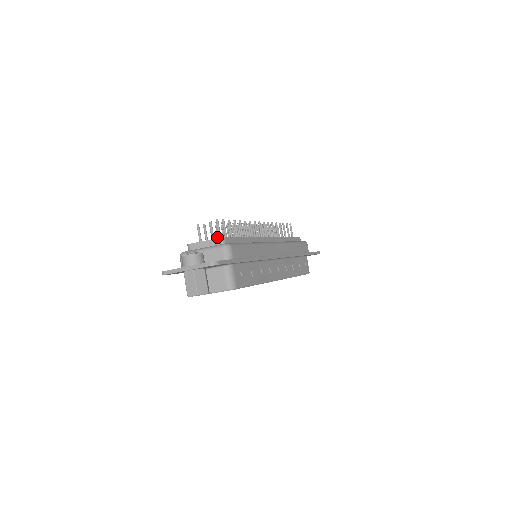
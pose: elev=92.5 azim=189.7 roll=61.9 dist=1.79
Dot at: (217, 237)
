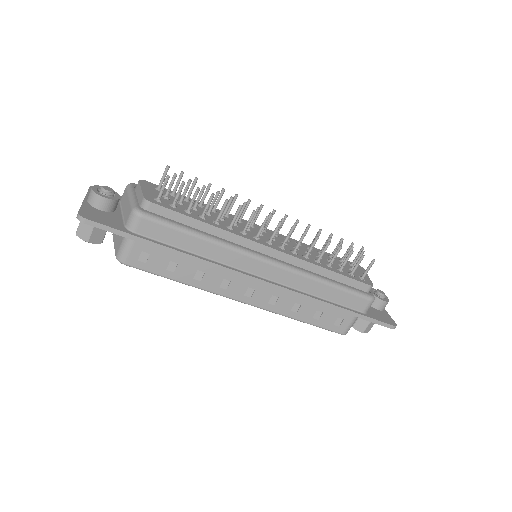
Dot at: (202, 198)
